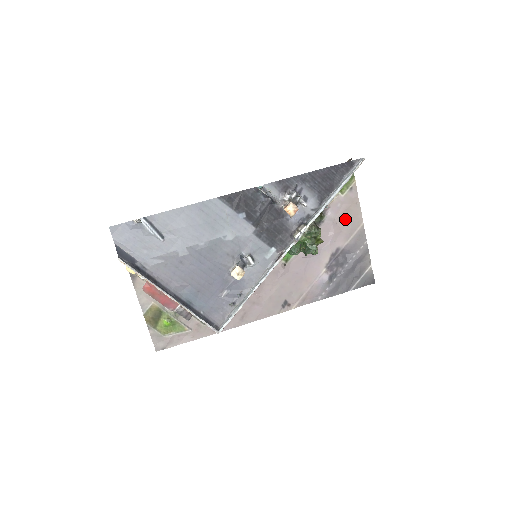
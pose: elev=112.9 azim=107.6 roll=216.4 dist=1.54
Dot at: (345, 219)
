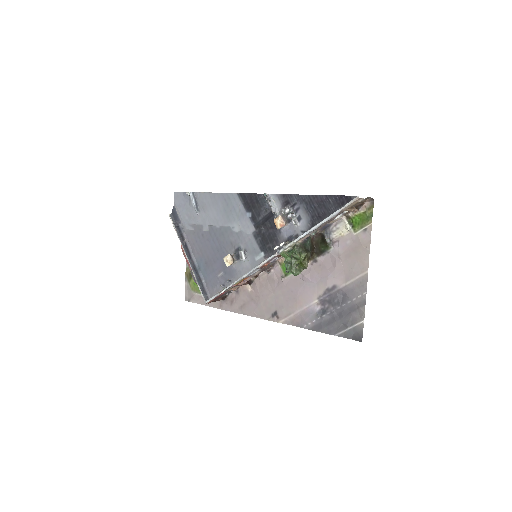
Dot at: (350, 259)
